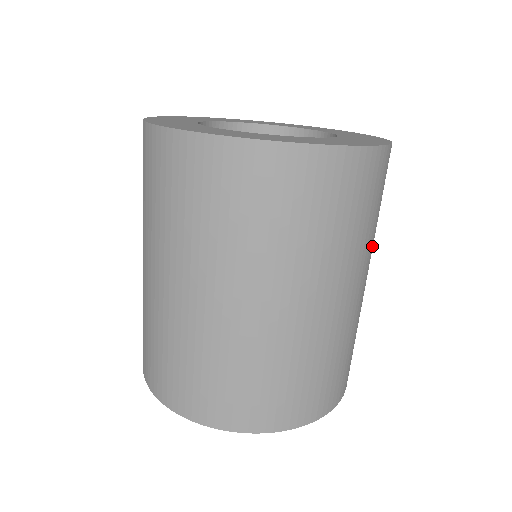
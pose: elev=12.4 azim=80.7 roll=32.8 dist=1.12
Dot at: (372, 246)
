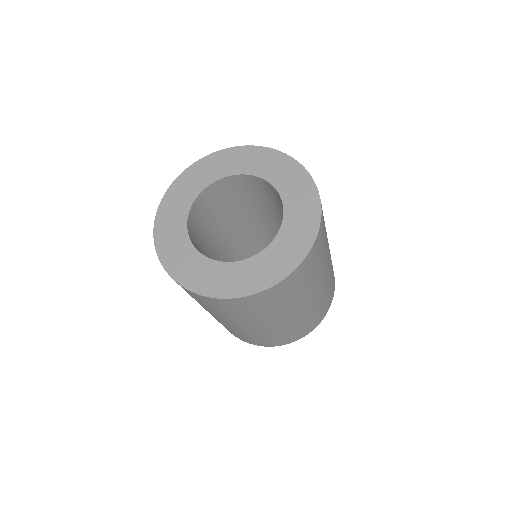
Dot at: (291, 306)
